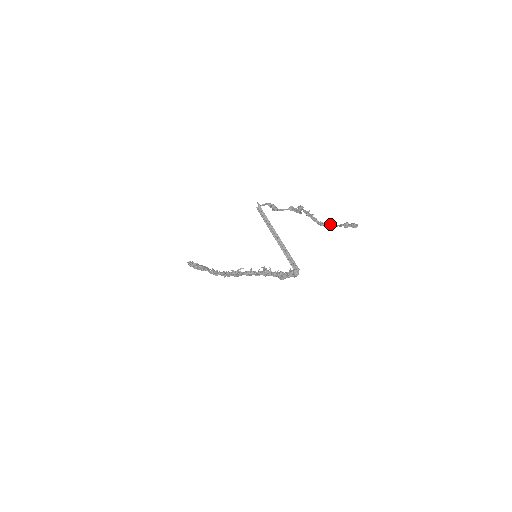
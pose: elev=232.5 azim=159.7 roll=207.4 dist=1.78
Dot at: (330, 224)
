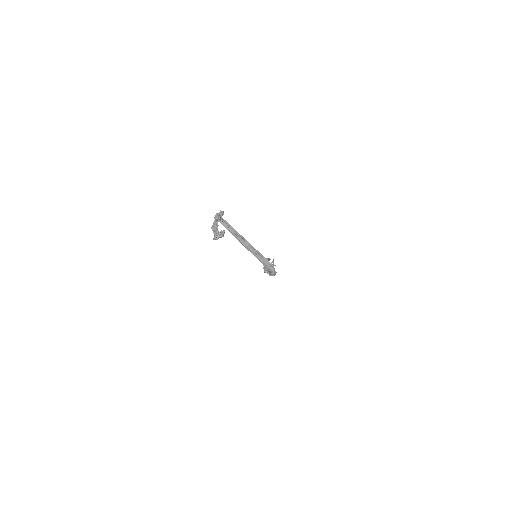
Dot at: occluded
